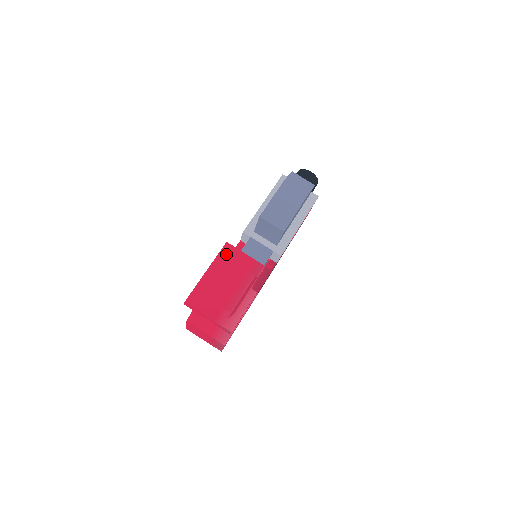
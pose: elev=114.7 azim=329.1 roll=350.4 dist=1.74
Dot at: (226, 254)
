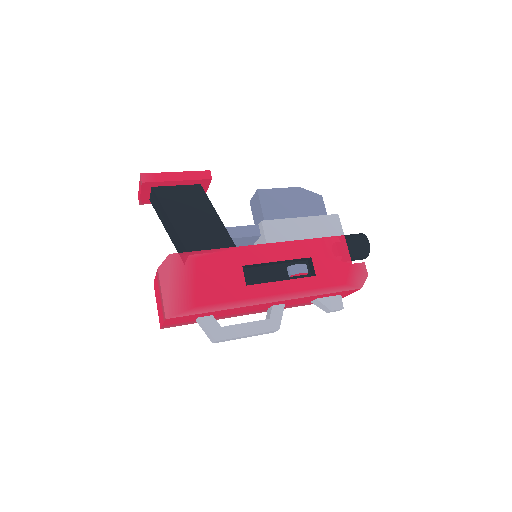
Dot at: occluded
